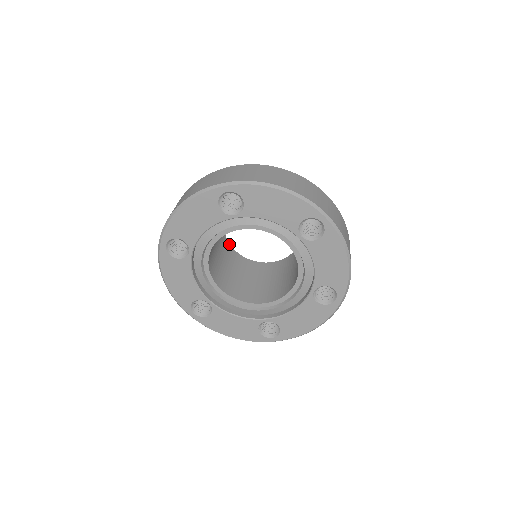
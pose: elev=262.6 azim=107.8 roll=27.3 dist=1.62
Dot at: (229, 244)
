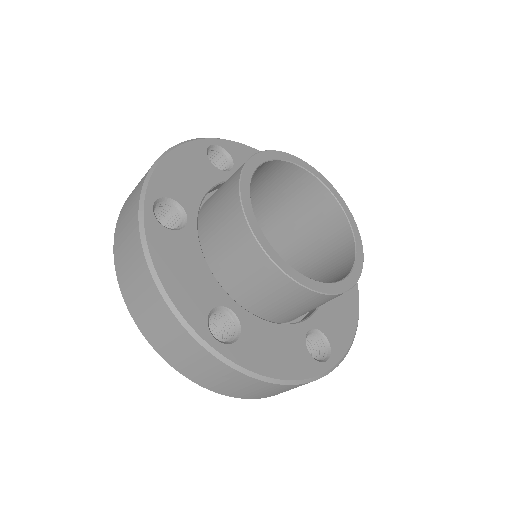
Dot at: (263, 164)
